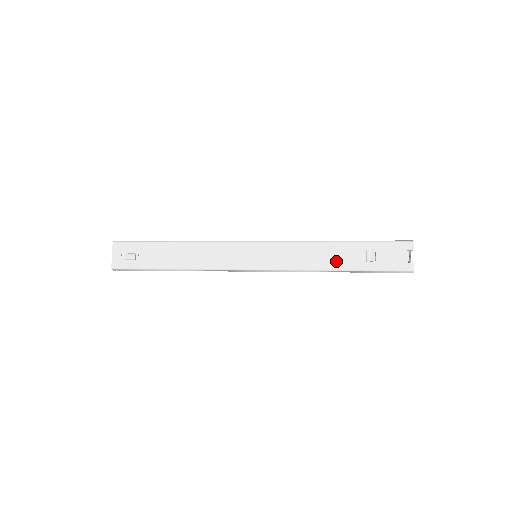
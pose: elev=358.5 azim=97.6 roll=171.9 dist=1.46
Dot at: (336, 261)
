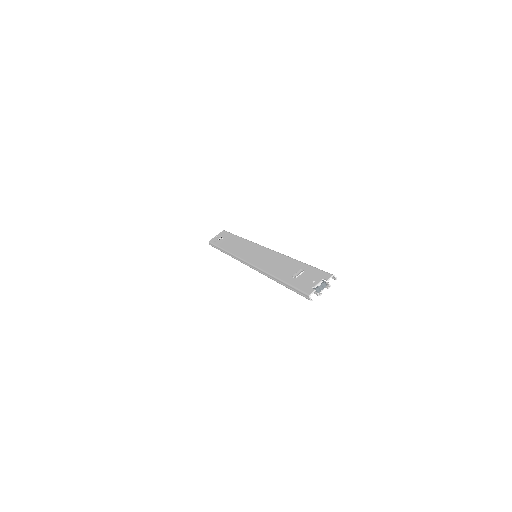
Dot at: (280, 270)
